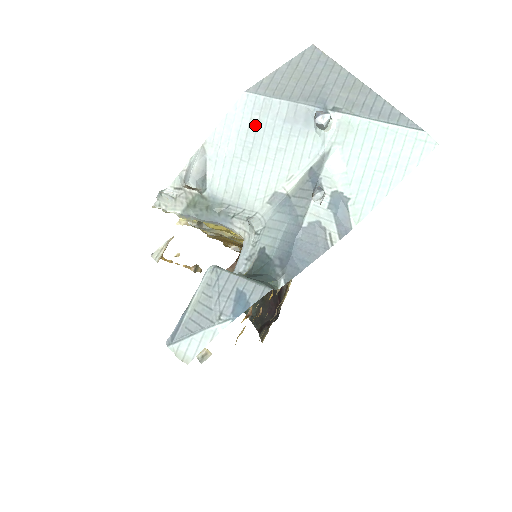
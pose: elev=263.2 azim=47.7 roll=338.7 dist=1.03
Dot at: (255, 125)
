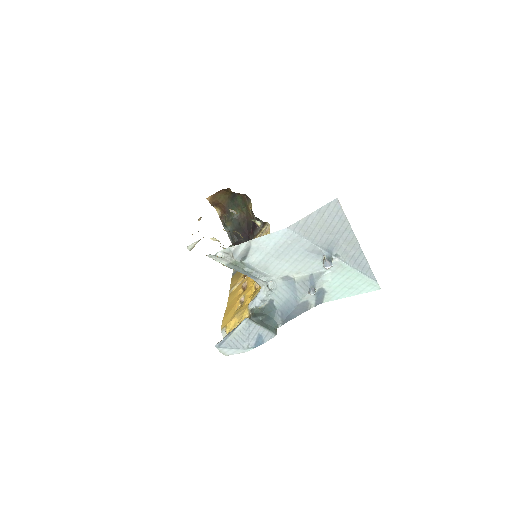
Dot at: (287, 245)
